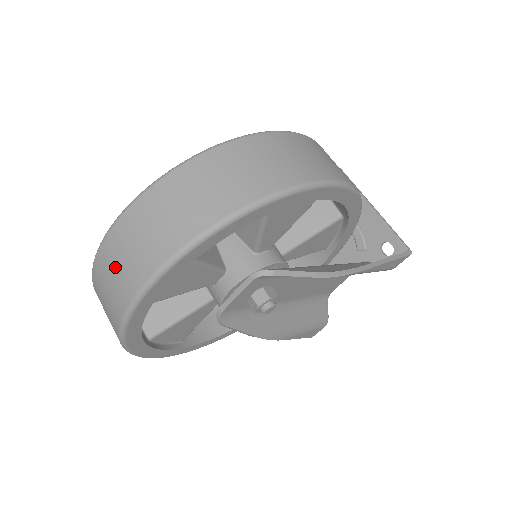
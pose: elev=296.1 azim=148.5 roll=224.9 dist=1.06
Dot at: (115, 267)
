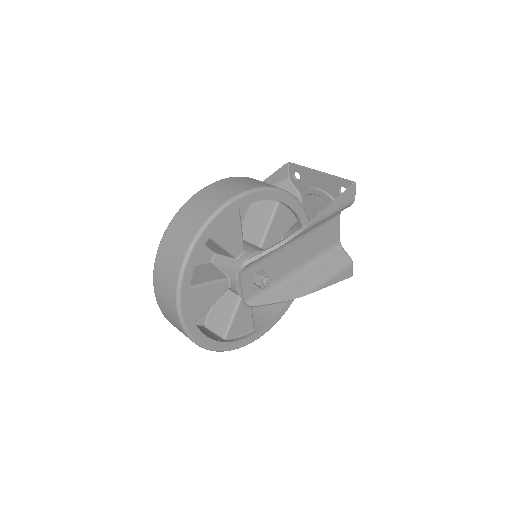
Dot at: (167, 313)
